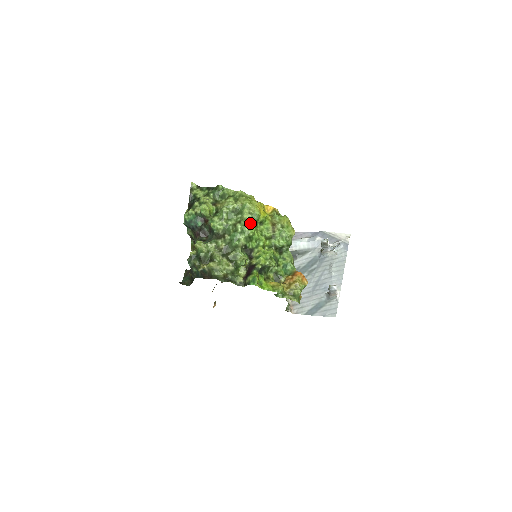
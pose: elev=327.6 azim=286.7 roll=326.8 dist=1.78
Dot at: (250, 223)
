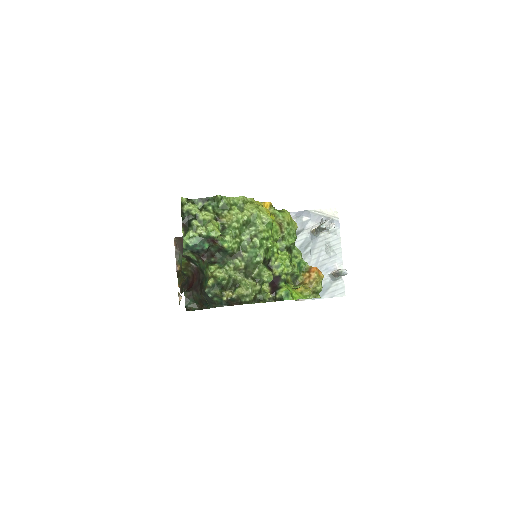
Dot at: (266, 234)
